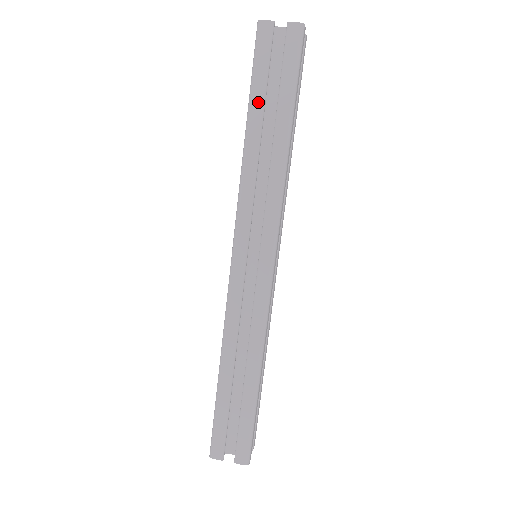
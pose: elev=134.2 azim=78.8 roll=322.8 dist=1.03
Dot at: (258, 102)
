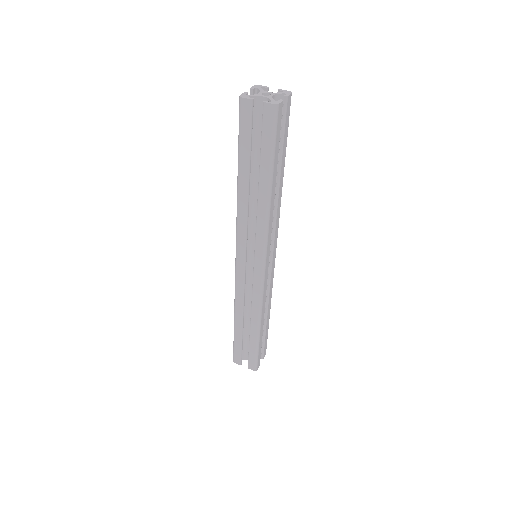
Dot at: (244, 162)
